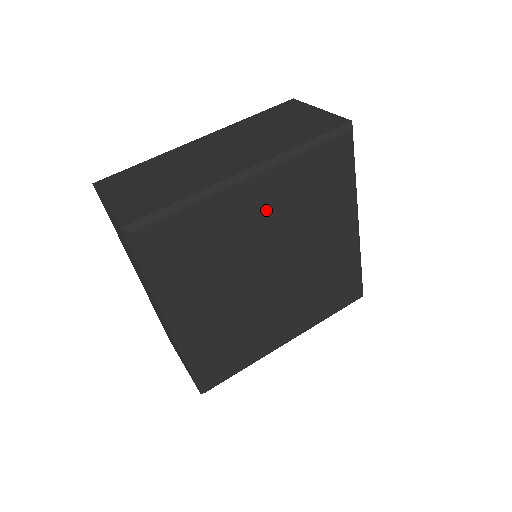
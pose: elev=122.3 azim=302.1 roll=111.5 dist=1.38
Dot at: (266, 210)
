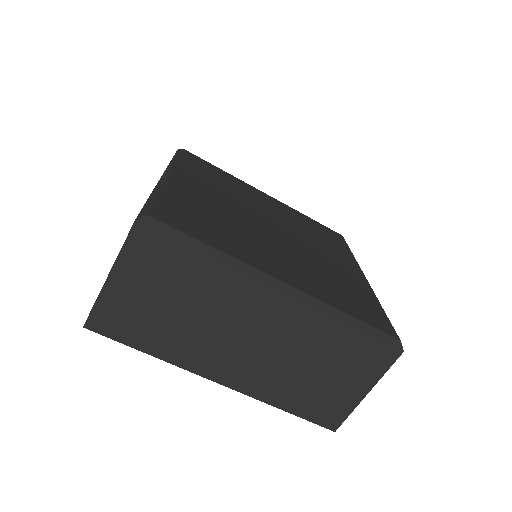
Dot at: (208, 191)
